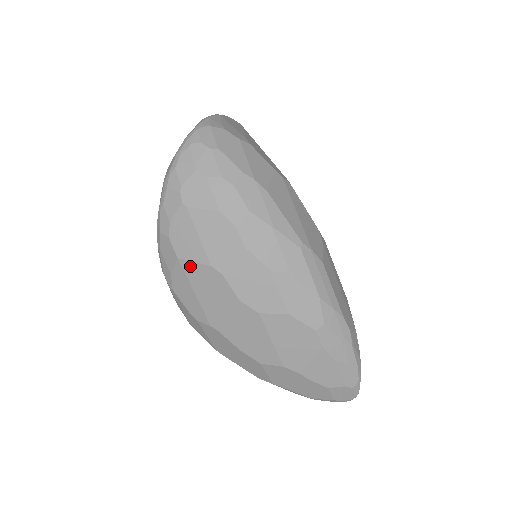
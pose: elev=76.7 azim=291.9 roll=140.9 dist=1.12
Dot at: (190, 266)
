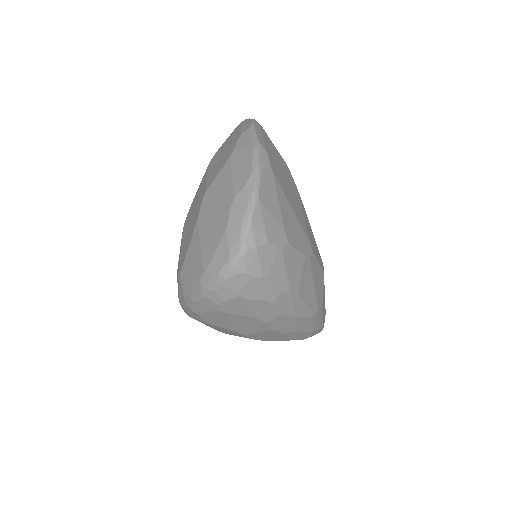
Dot at: (215, 326)
